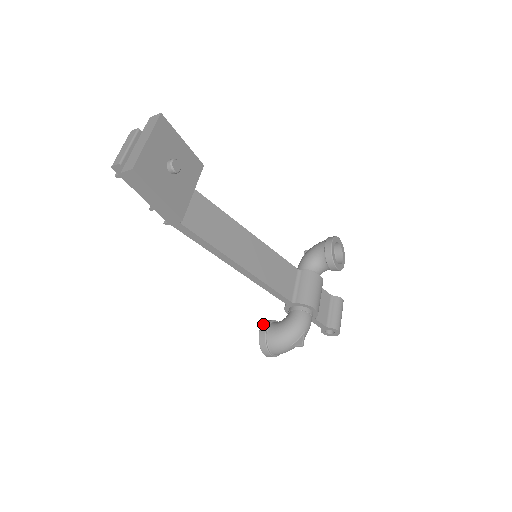
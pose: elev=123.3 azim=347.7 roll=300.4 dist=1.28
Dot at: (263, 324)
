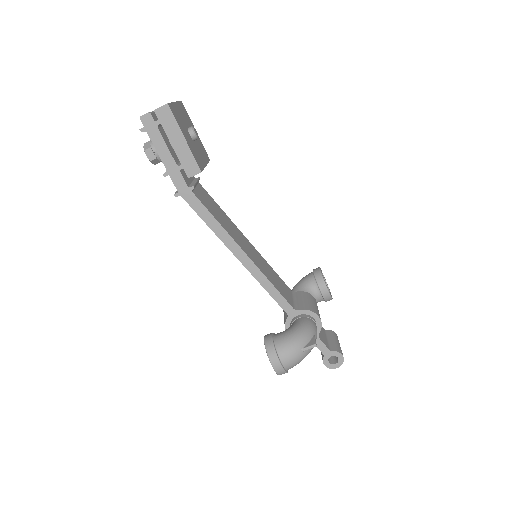
Dot at: occluded
